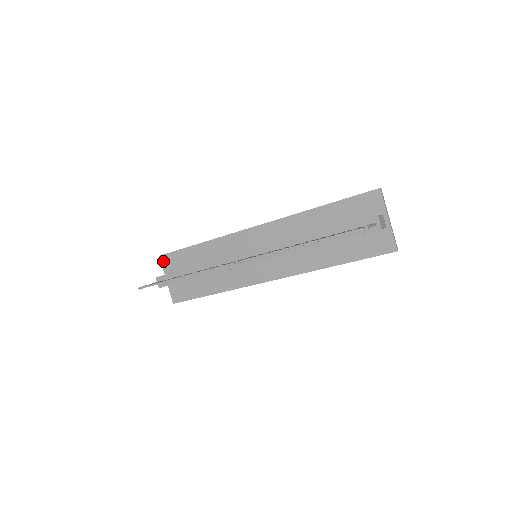
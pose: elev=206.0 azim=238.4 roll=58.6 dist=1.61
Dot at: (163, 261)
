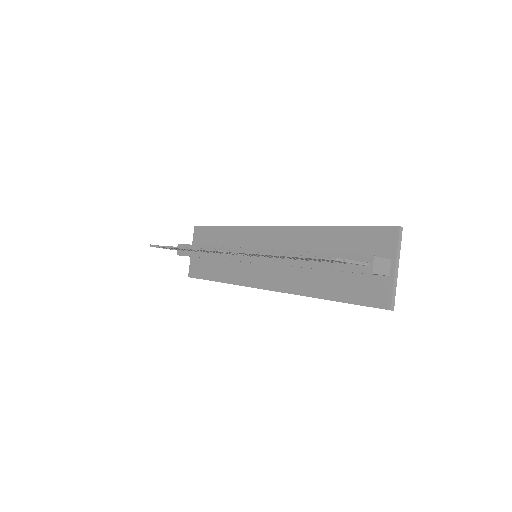
Dot at: (195, 232)
